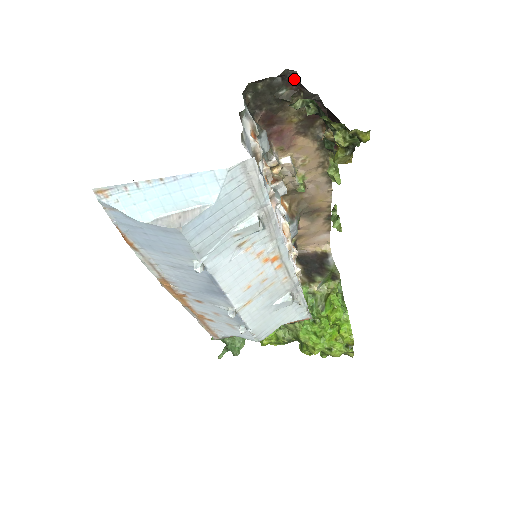
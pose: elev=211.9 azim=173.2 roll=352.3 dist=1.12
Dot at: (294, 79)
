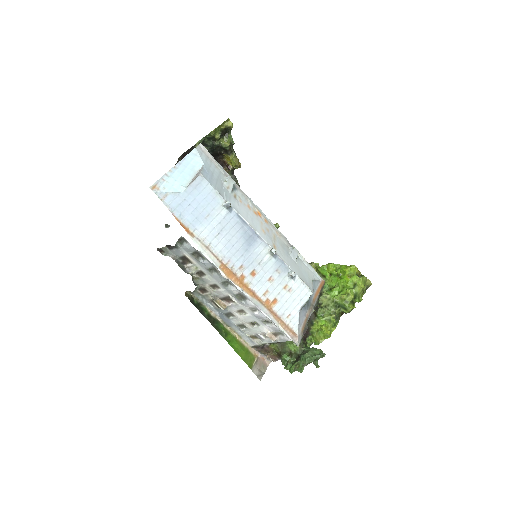
Dot at: occluded
